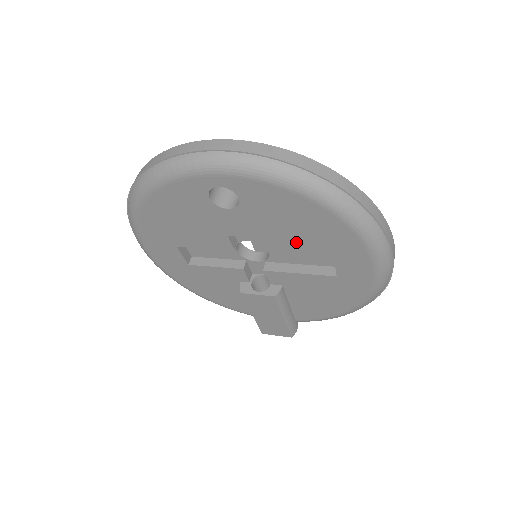
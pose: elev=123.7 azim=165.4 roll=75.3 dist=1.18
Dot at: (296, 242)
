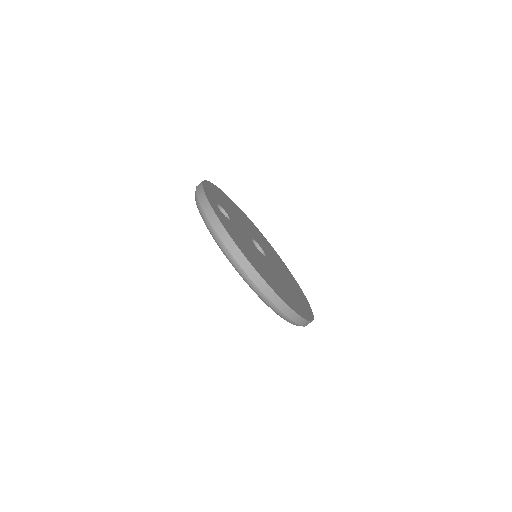
Dot at: occluded
